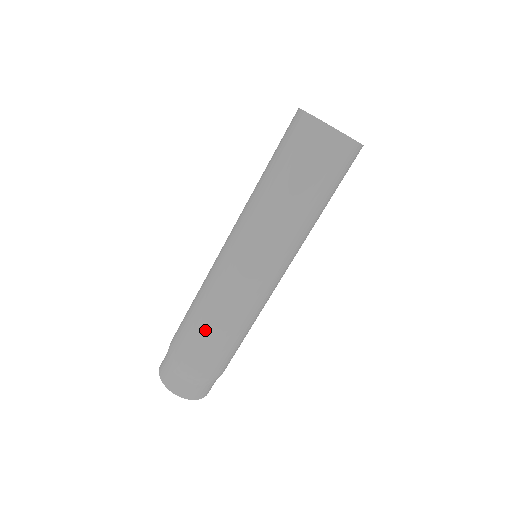
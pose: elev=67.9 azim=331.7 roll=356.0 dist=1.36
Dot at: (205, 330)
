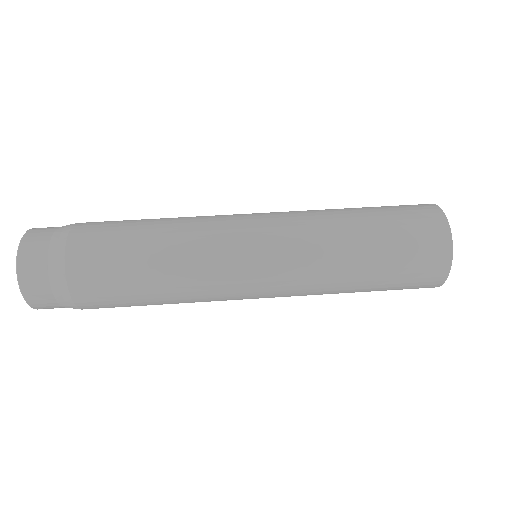
Dot at: occluded
